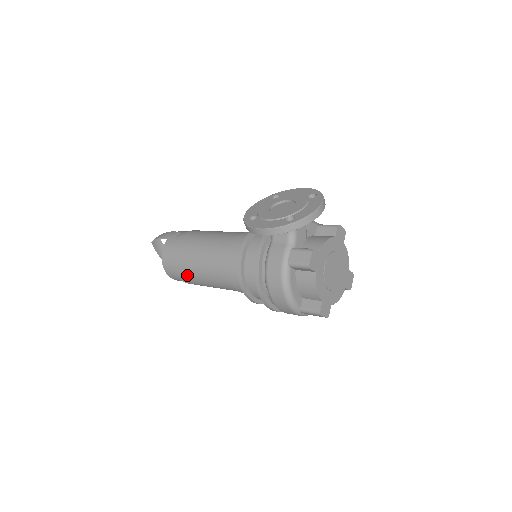
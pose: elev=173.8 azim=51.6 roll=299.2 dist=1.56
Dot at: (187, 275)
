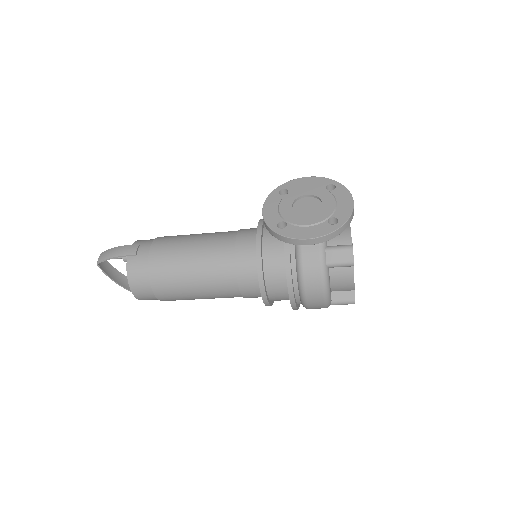
Dot at: (172, 295)
